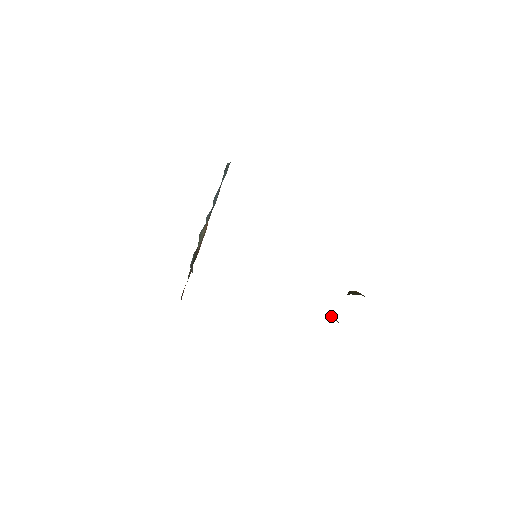
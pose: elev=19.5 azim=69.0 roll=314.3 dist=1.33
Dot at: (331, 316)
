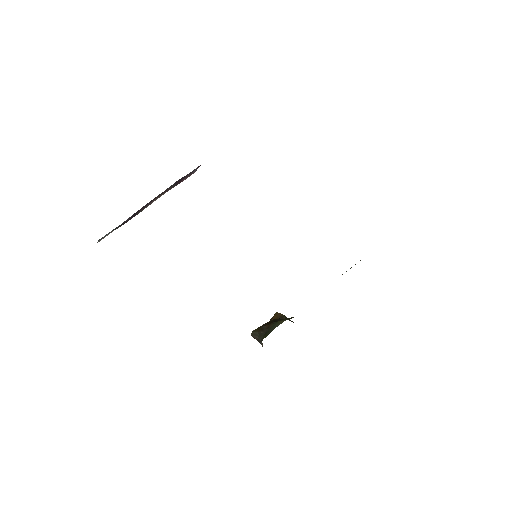
Dot at: (255, 334)
